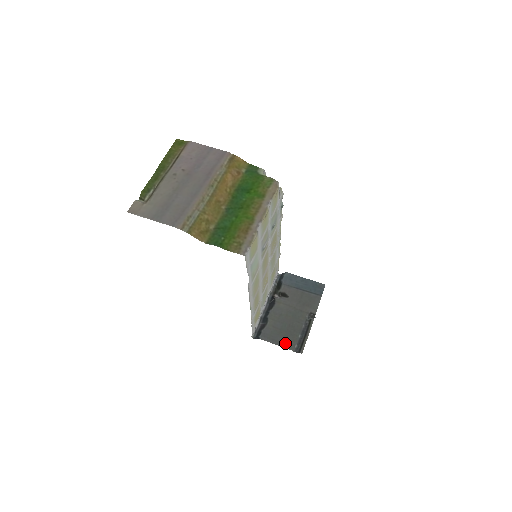
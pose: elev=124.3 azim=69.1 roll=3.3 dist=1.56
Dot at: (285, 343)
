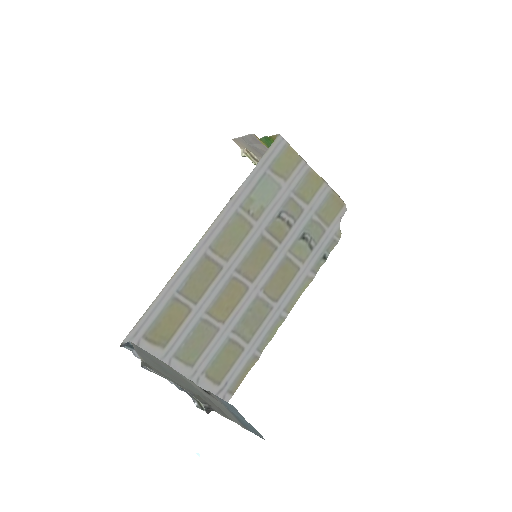
Dot at: (146, 360)
